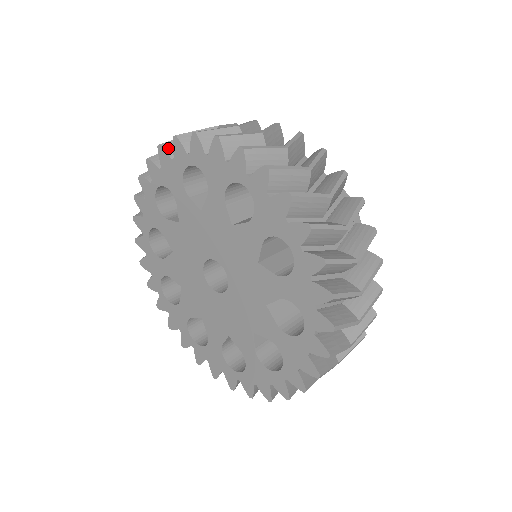
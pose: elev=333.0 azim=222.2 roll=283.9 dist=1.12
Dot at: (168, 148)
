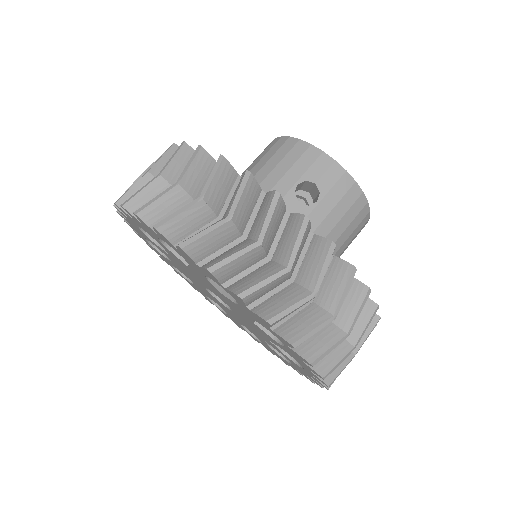
Dot at: (192, 253)
